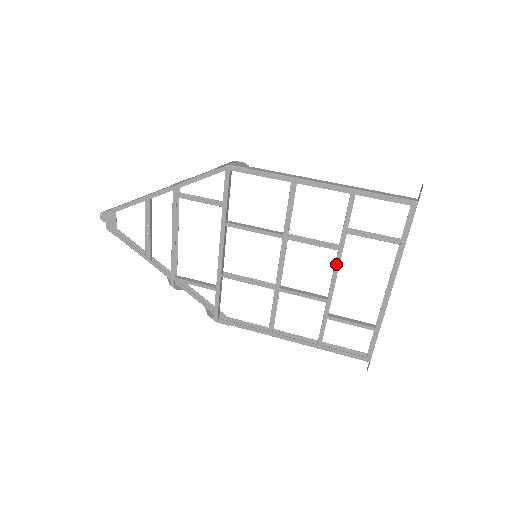
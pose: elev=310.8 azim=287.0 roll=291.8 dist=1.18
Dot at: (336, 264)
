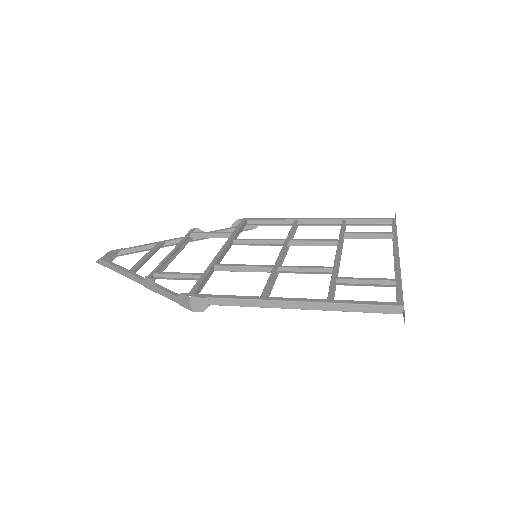
Dot at: (338, 247)
